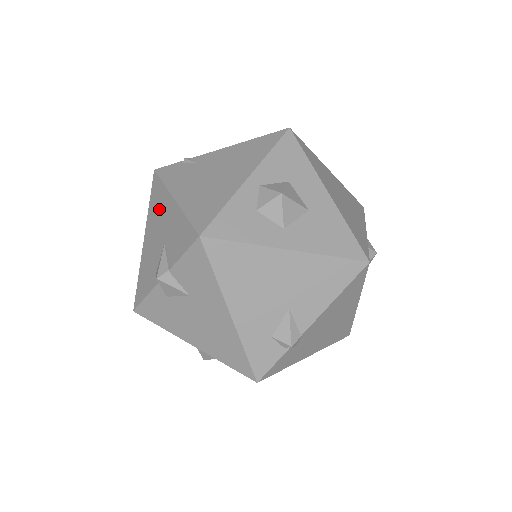
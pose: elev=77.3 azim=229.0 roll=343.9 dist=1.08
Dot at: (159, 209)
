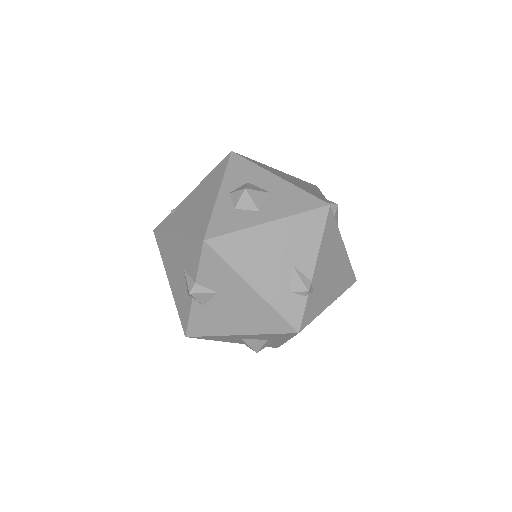
Dot at: (169, 251)
